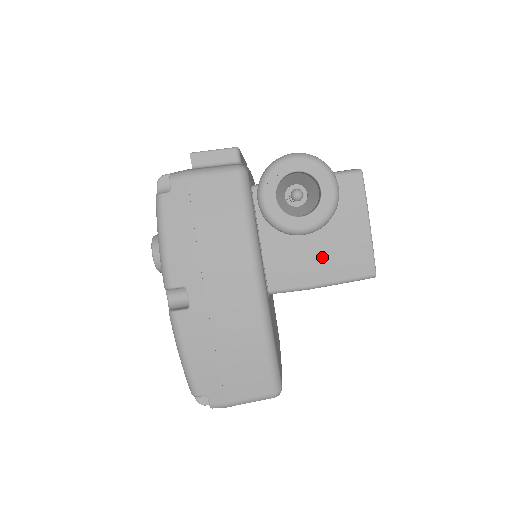
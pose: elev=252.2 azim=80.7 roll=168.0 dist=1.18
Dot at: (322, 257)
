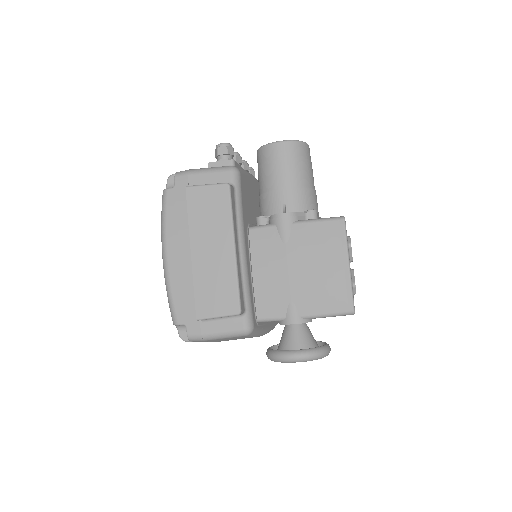
Dot at: occluded
